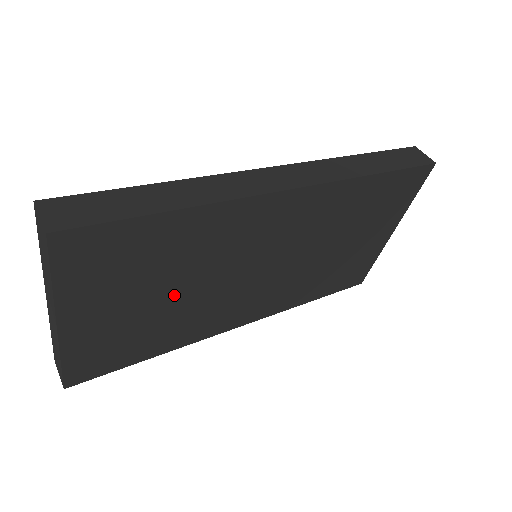
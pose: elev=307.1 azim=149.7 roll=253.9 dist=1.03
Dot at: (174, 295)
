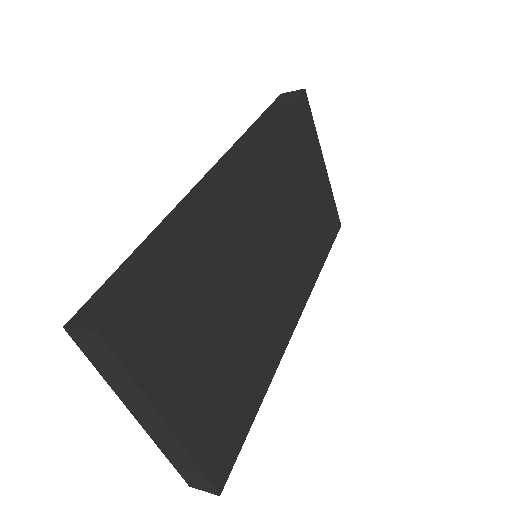
Dot at: (230, 329)
